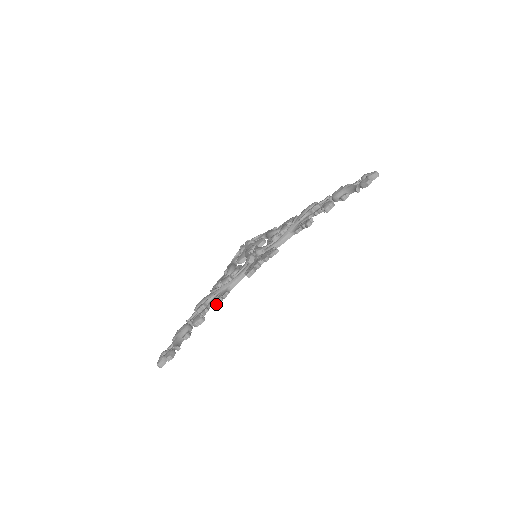
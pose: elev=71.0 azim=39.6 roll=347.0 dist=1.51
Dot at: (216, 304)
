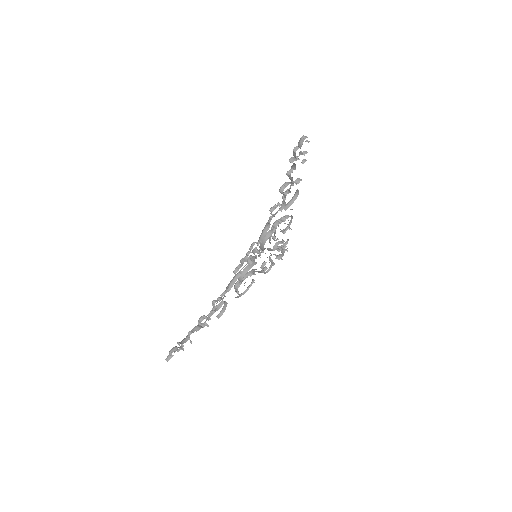
Dot at: (212, 303)
